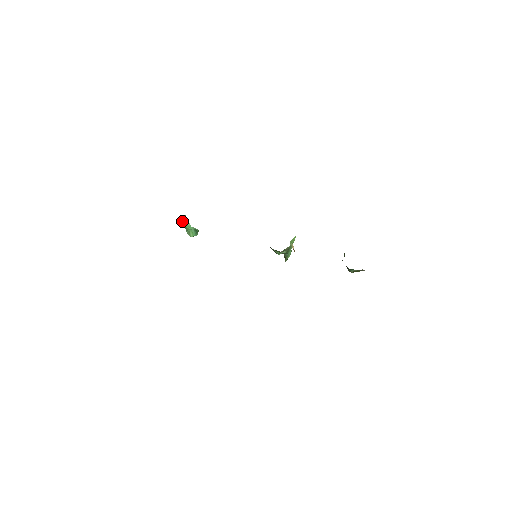
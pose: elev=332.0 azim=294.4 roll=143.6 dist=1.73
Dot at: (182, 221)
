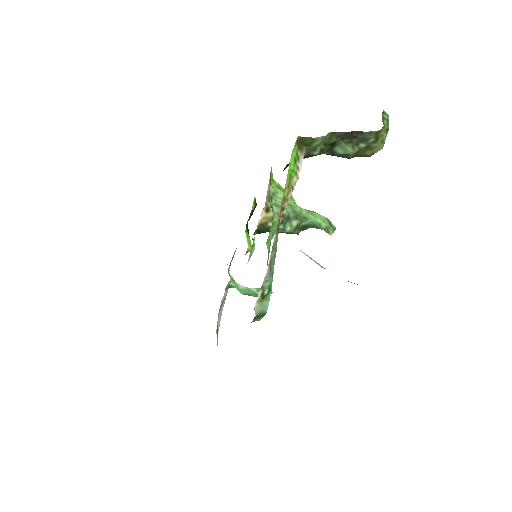
Dot at: (238, 290)
